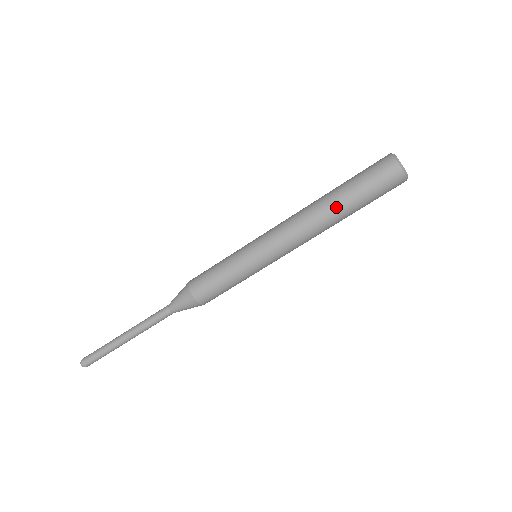
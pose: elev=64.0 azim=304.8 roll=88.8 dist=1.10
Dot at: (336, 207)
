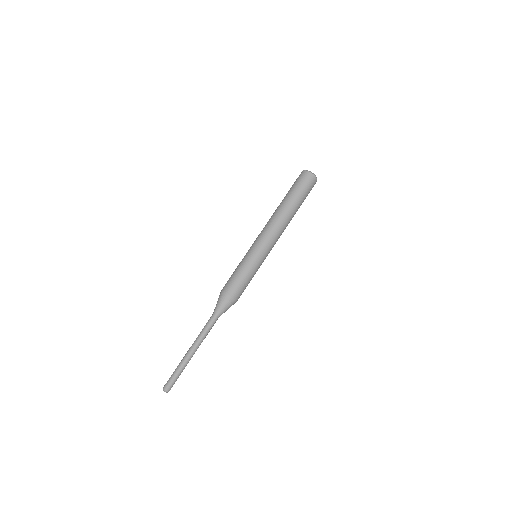
Dot at: (282, 203)
